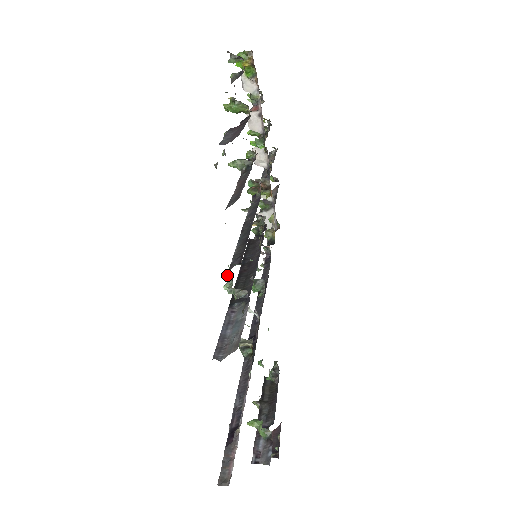
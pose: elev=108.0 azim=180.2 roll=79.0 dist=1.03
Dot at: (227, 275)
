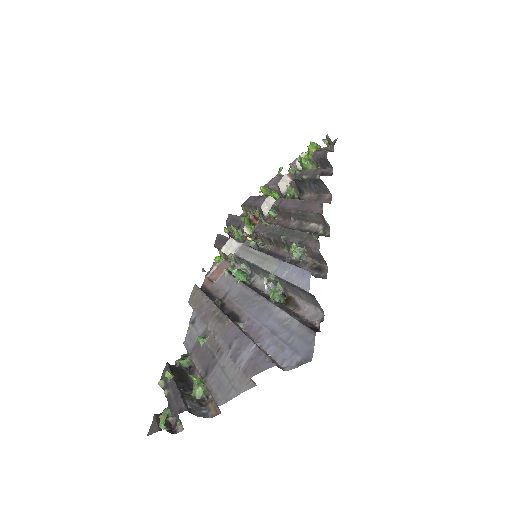
Dot at: (320, 235)
